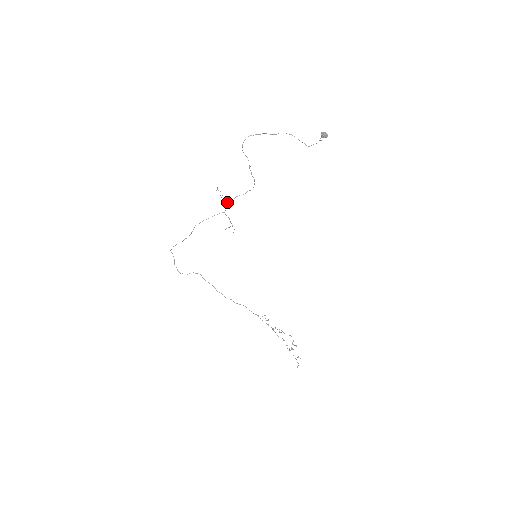
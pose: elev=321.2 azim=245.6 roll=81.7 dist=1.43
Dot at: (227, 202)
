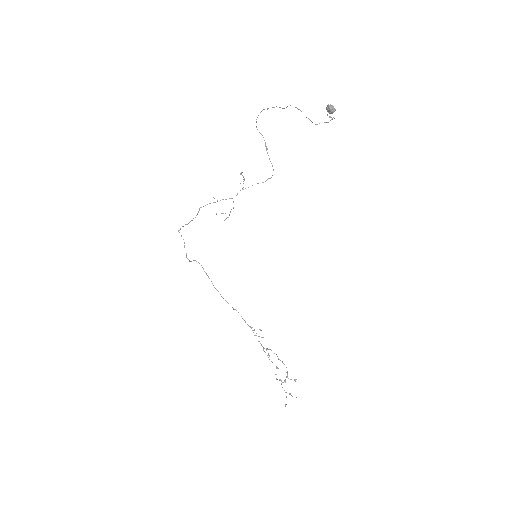
Dot at: (242, 188)
